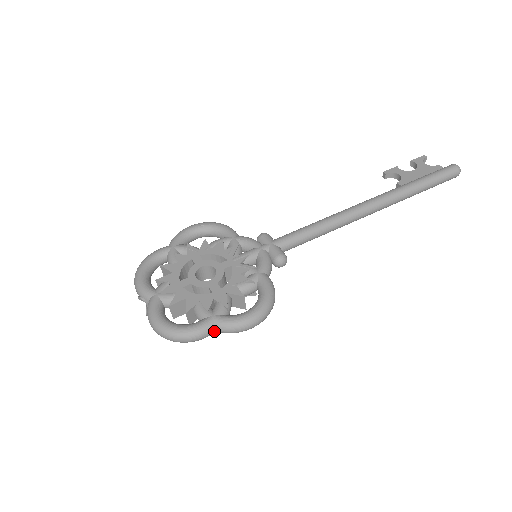
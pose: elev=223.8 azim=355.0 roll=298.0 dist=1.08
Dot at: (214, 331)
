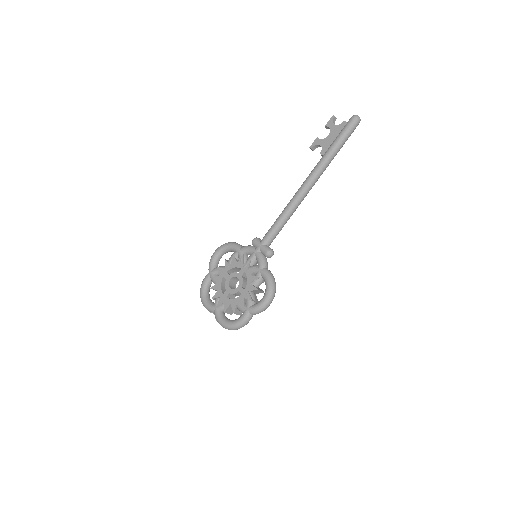
Dot at: (252, 316)
